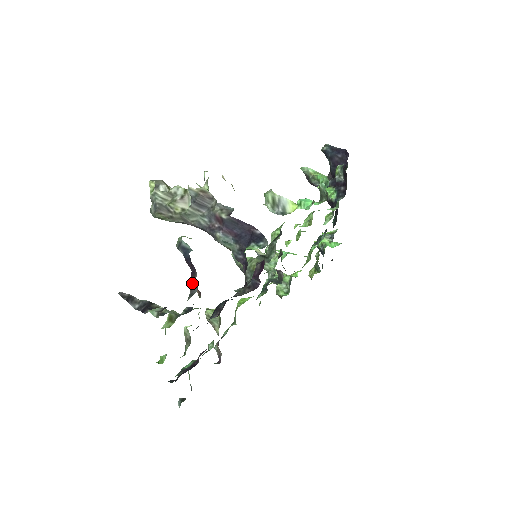
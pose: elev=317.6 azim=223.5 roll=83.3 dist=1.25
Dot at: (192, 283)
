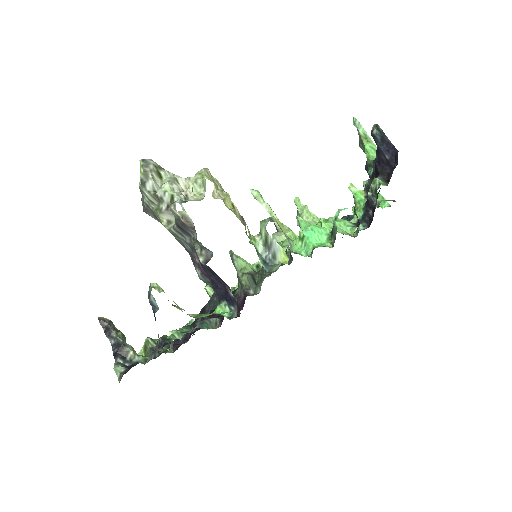
Dot at: occluded
